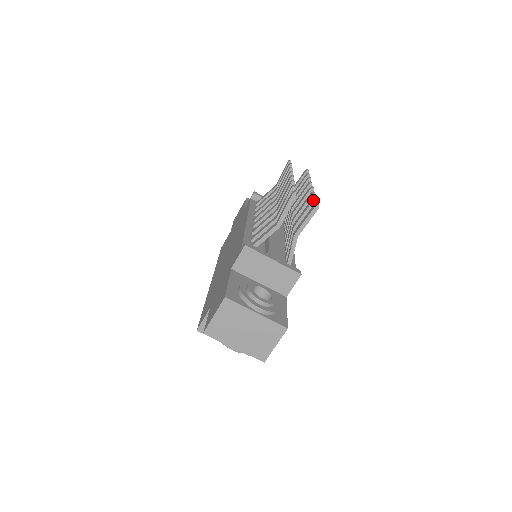
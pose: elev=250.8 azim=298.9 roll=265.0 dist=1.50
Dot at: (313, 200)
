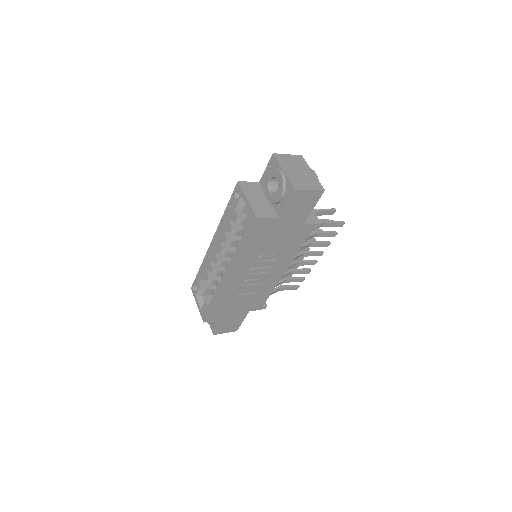
Dot at: occluded
